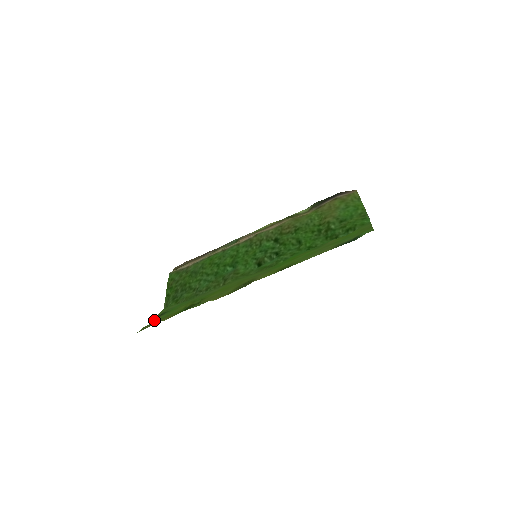
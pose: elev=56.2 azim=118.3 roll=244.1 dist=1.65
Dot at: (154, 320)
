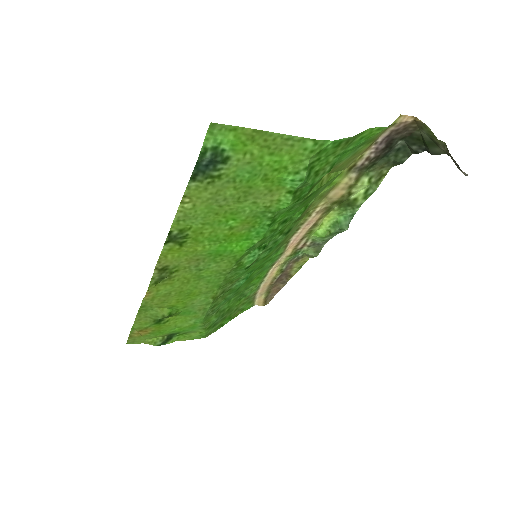
Dot at: (155, 337)
